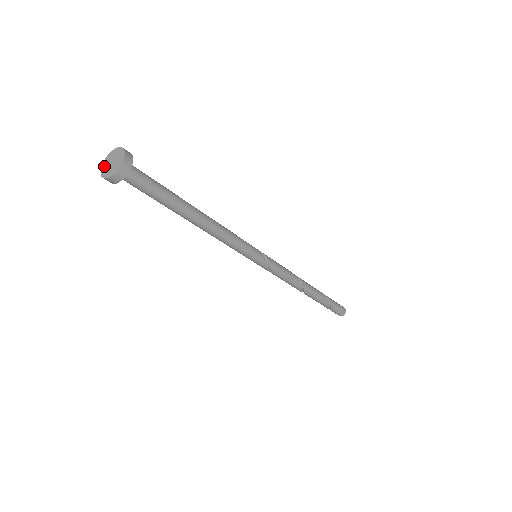
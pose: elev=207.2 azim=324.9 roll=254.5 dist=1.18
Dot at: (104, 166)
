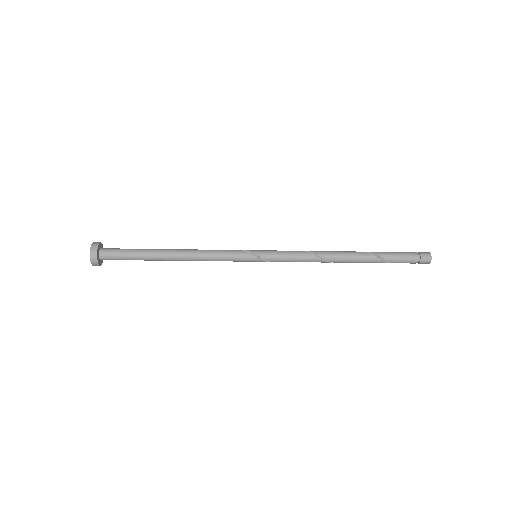
Dot at: occluded
